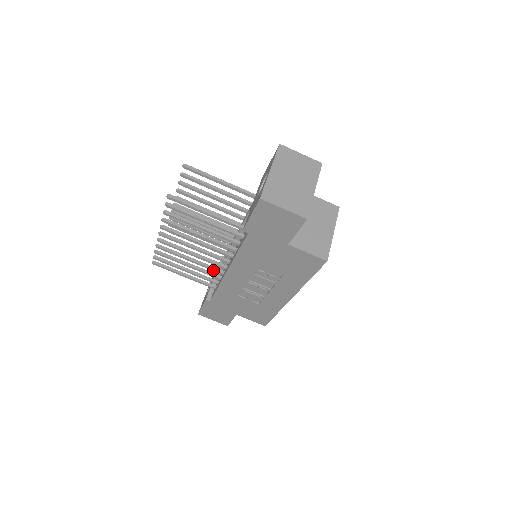
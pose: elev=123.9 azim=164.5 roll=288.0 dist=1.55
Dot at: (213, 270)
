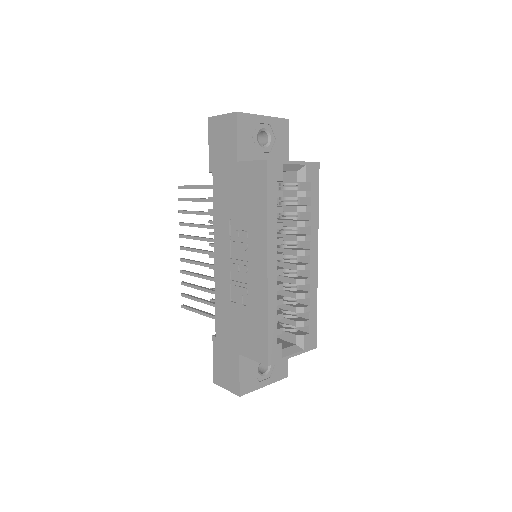
Dot at: occluded
